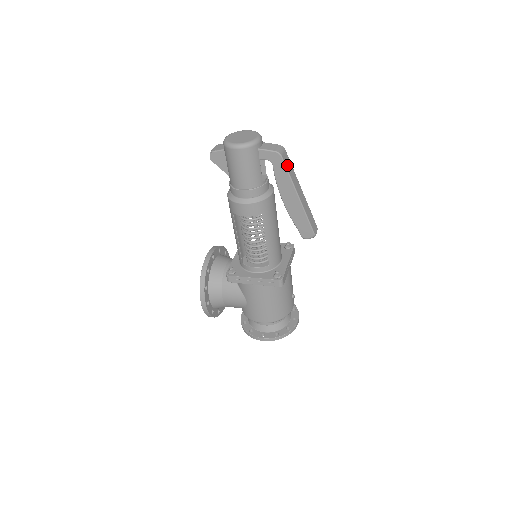
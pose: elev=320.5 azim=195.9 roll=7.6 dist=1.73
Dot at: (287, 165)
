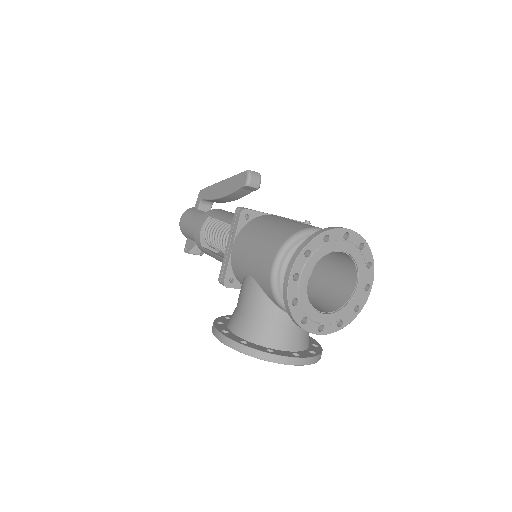
Dot at: occluded
